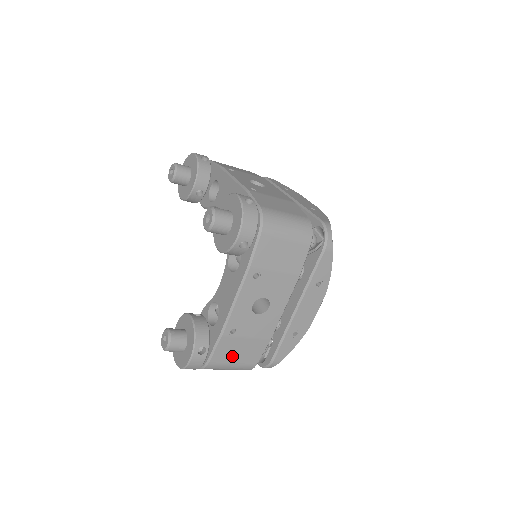
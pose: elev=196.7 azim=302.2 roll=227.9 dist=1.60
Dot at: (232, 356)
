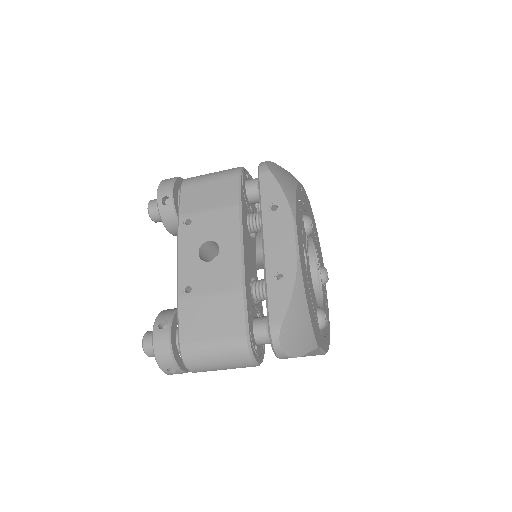
Dot at: (205, 327)
